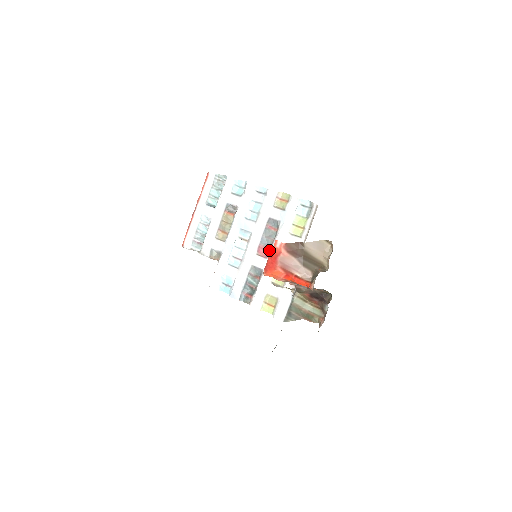
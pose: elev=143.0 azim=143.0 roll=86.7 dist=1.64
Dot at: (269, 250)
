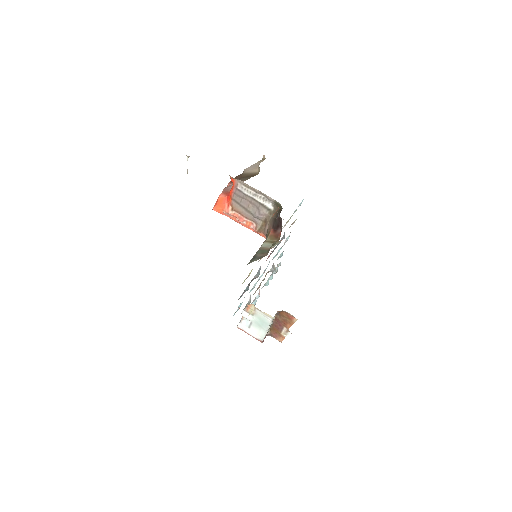
Dot at: occluded
